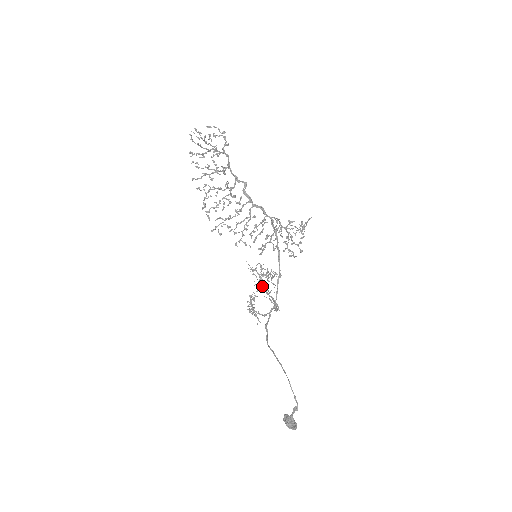
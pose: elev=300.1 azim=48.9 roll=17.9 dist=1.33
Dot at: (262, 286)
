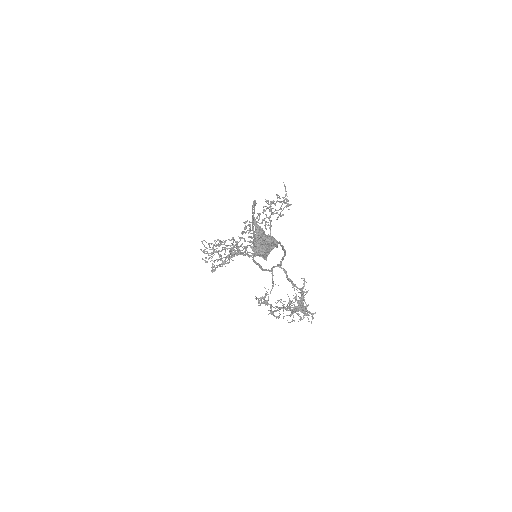
Dot at: (293, 311)
